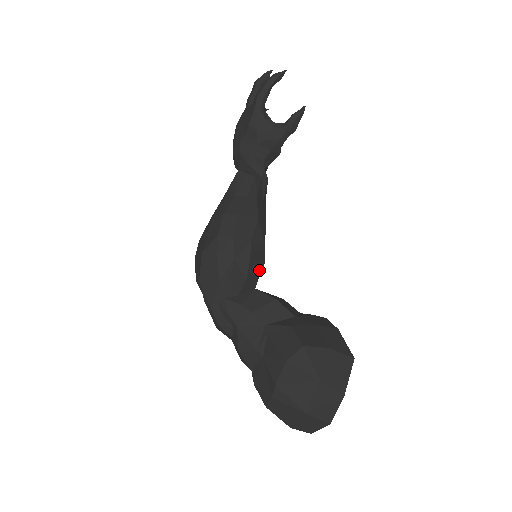
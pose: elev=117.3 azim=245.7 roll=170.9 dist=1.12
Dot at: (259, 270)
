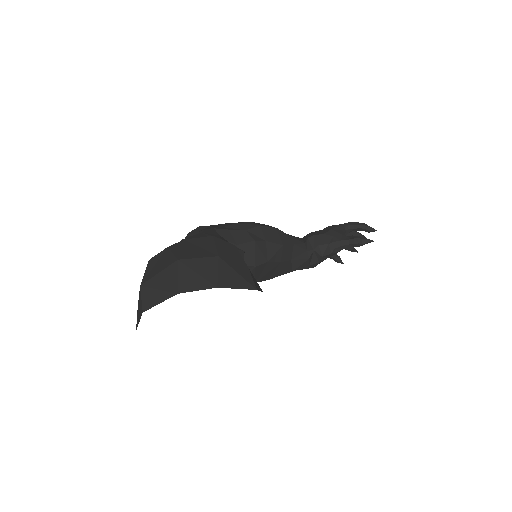
Dot at: (248, 261)
